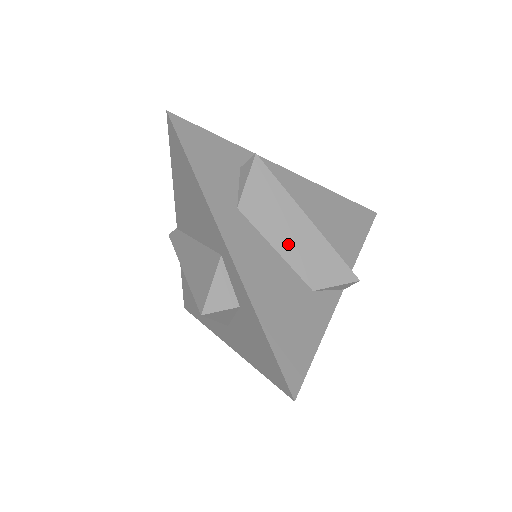
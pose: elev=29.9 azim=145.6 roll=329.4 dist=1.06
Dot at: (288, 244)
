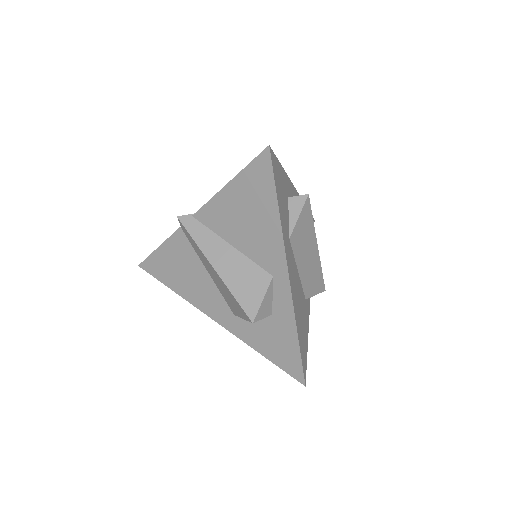
Dot at: (304, 266)
